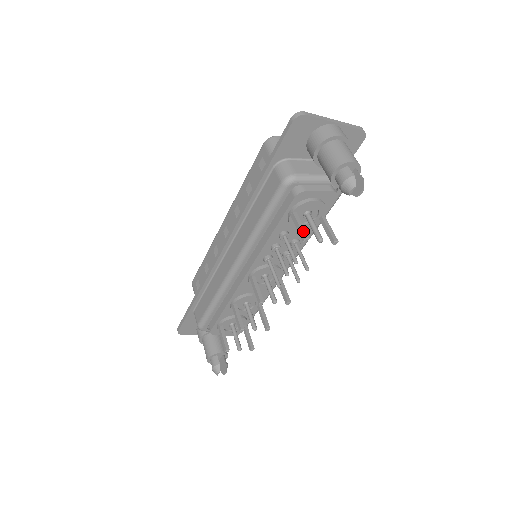
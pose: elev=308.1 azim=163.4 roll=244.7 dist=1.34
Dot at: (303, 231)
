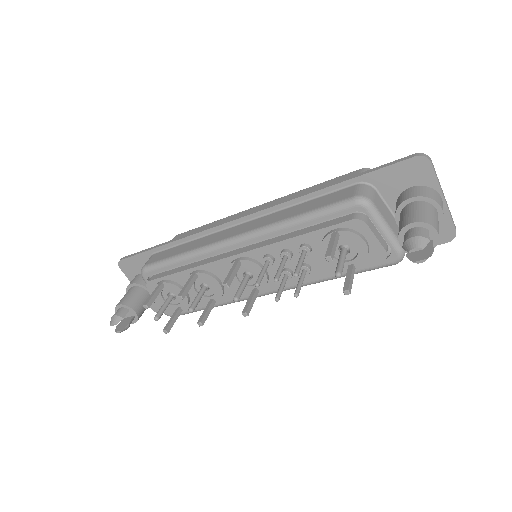
Dot at: (333, 250)
